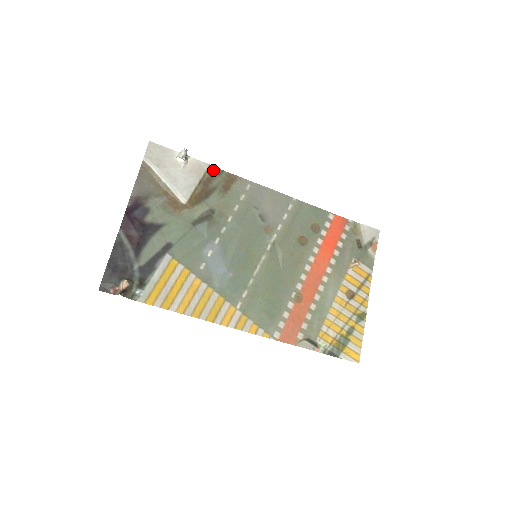
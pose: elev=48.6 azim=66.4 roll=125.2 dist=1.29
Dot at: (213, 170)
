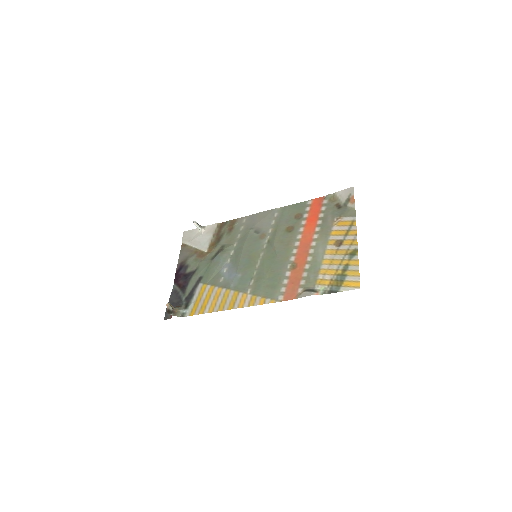
Dot at: (221, 225)
